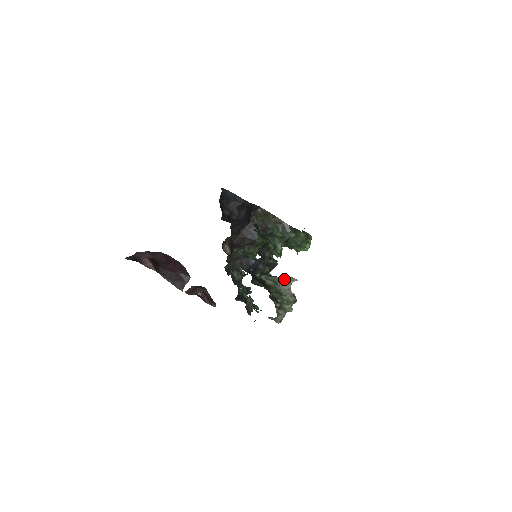
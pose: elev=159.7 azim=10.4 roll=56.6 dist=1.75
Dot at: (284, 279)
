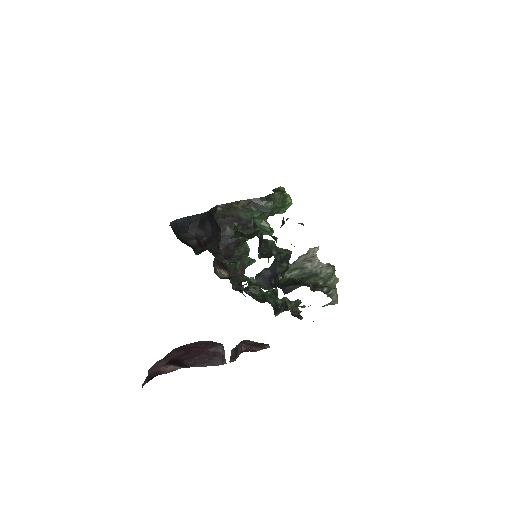
Dot at: (305, 257)
